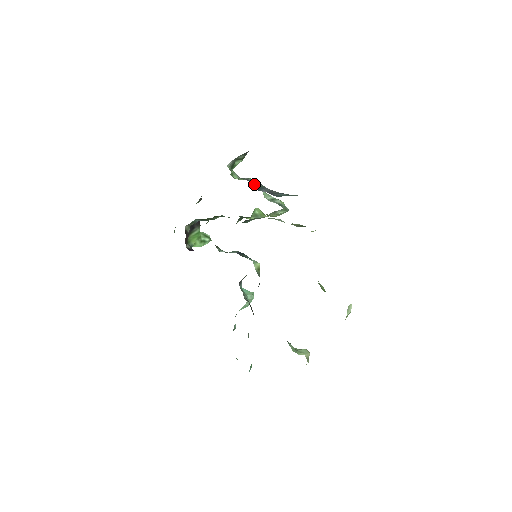
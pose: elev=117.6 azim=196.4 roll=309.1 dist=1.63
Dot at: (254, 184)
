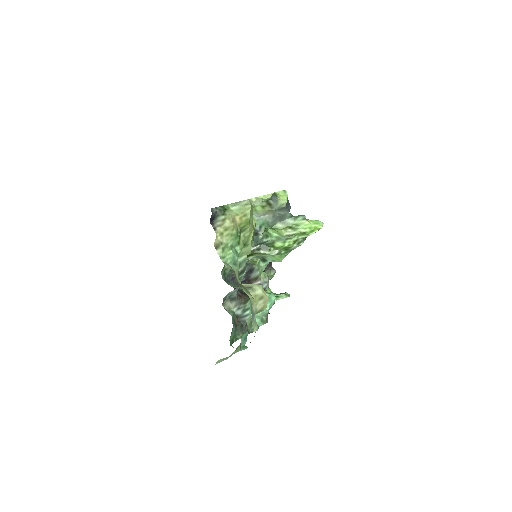
Dot at: occluded
